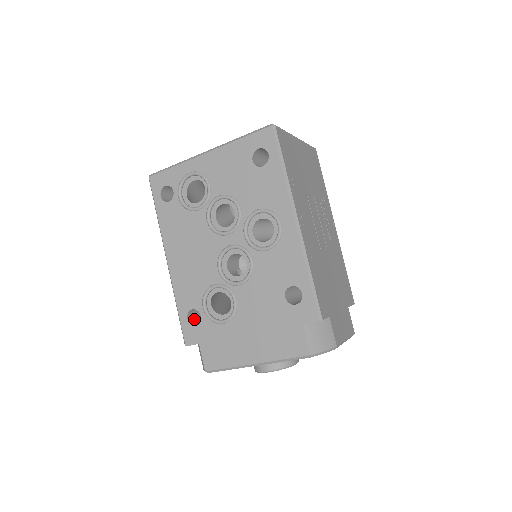
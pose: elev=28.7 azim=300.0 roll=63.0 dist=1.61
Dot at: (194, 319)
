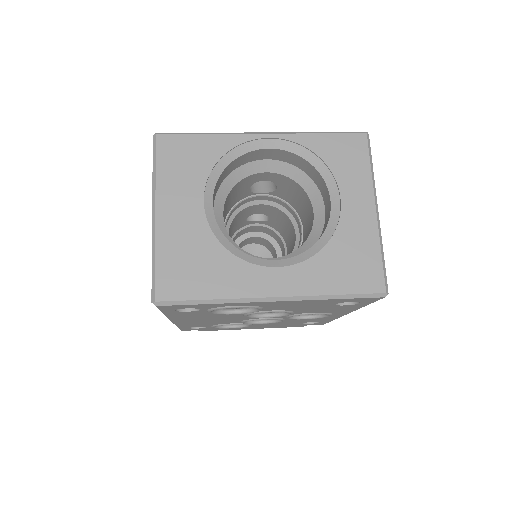
Dot at: occluded
